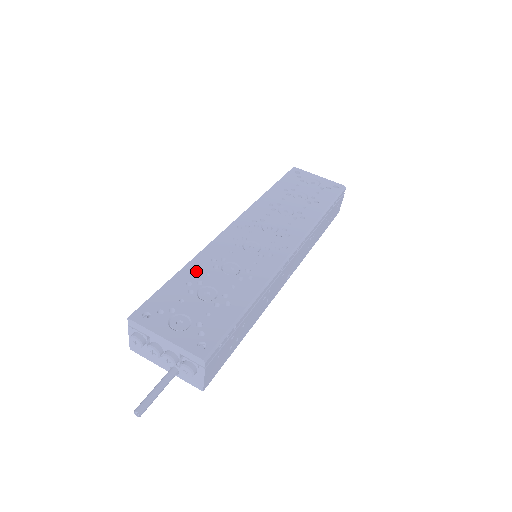
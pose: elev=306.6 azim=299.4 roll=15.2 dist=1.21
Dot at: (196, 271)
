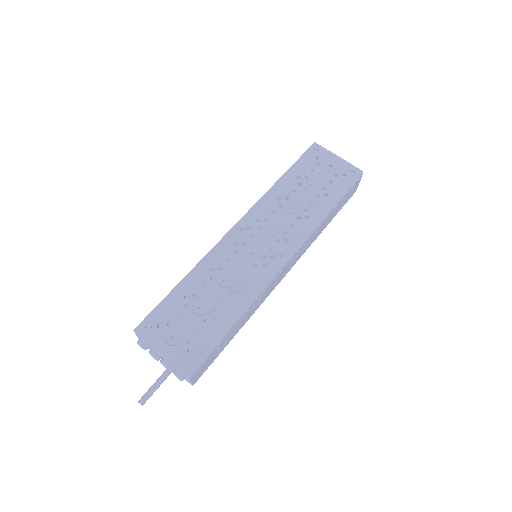
Dot at: (195, 282)
